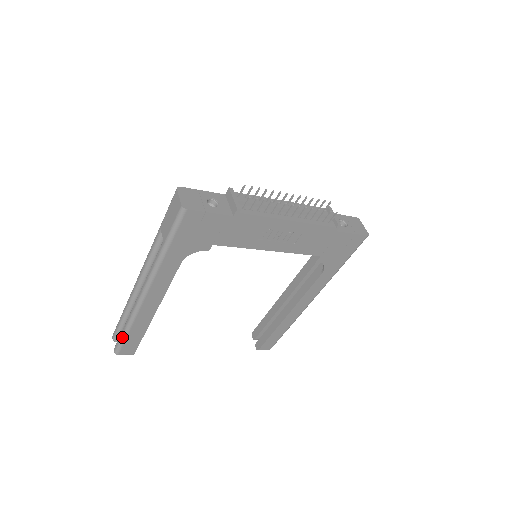
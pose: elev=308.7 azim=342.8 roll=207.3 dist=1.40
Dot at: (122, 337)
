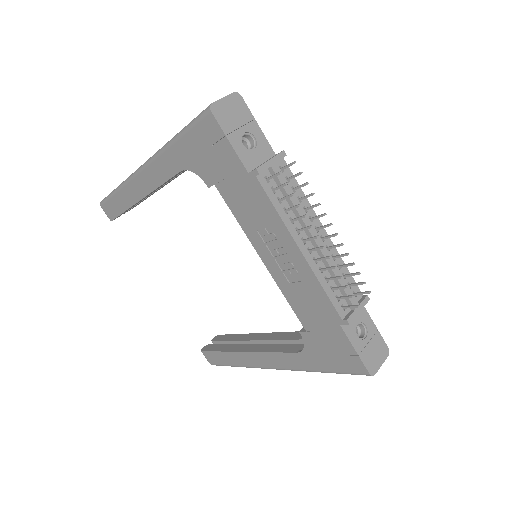
Dot at: (111, 193)
